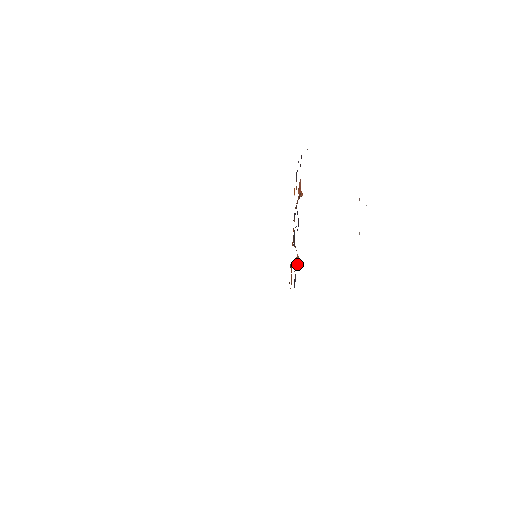
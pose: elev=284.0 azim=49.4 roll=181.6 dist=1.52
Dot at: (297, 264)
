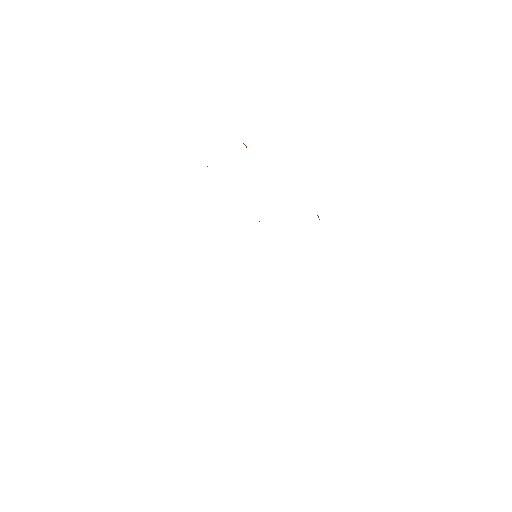
Dot at: occluded
